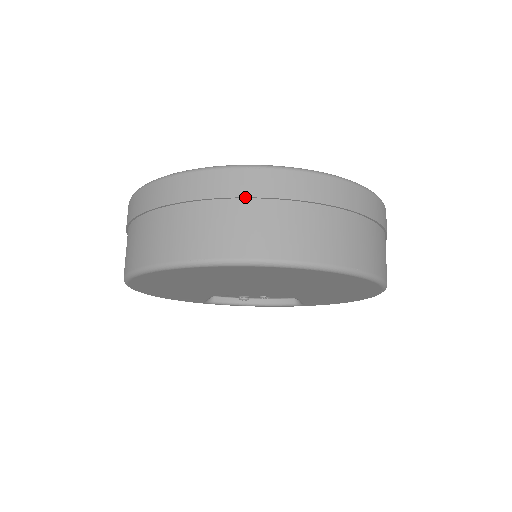
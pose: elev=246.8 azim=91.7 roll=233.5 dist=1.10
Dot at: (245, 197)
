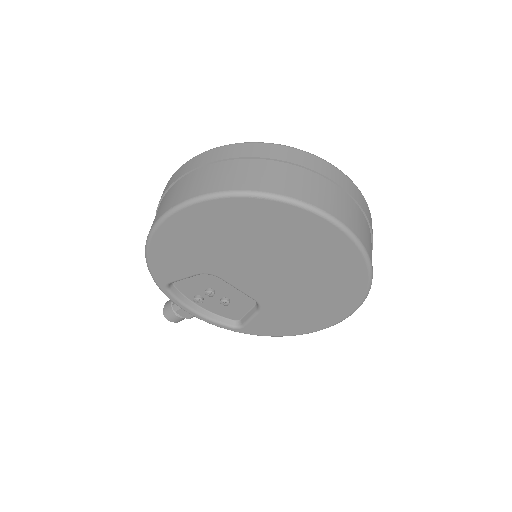
Dot at: (340, 186)
